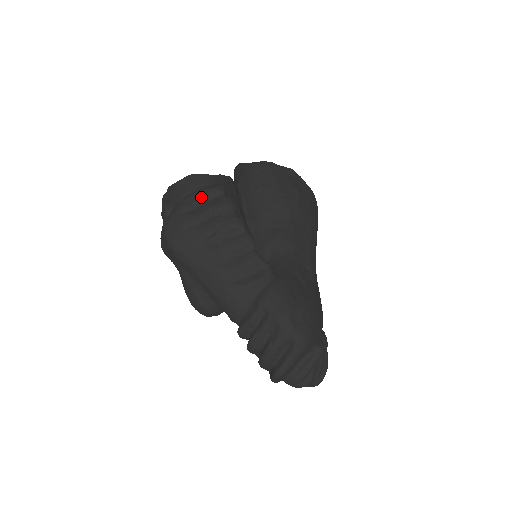
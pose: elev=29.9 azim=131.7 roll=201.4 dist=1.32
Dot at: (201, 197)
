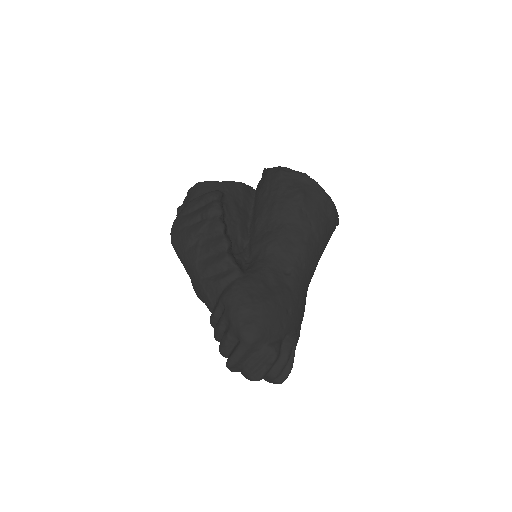
Dot at: (198, 202)
